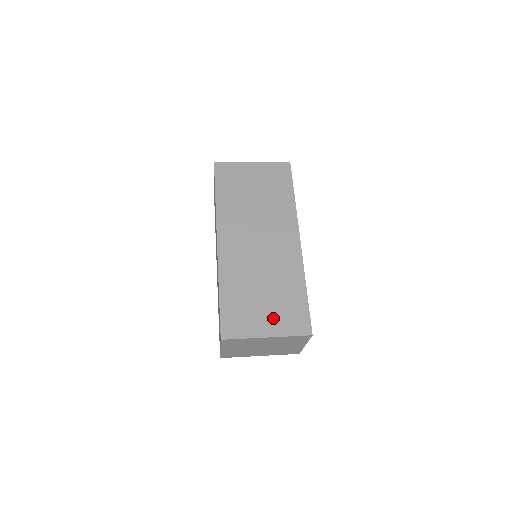
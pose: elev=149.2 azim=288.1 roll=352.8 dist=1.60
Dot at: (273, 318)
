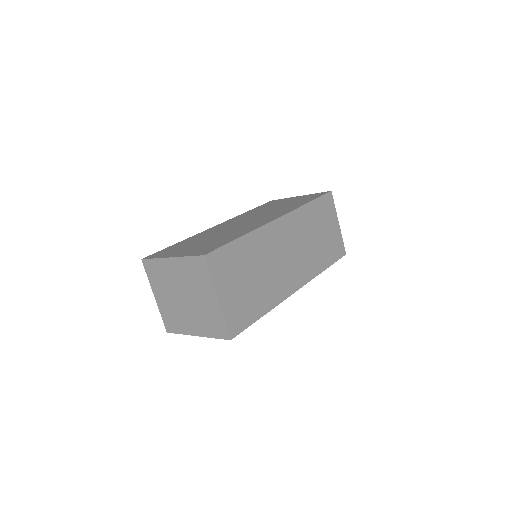
Dot at: (191, 249)
